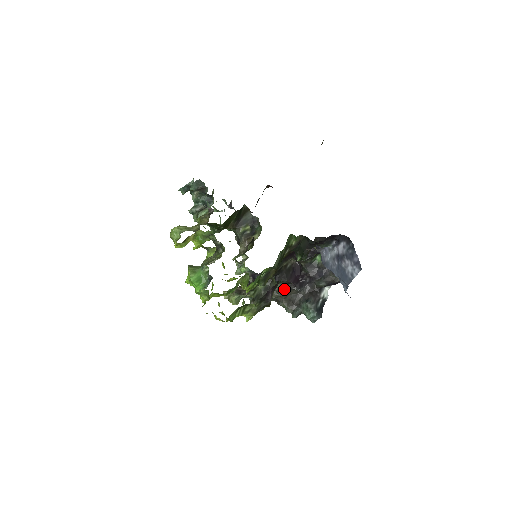
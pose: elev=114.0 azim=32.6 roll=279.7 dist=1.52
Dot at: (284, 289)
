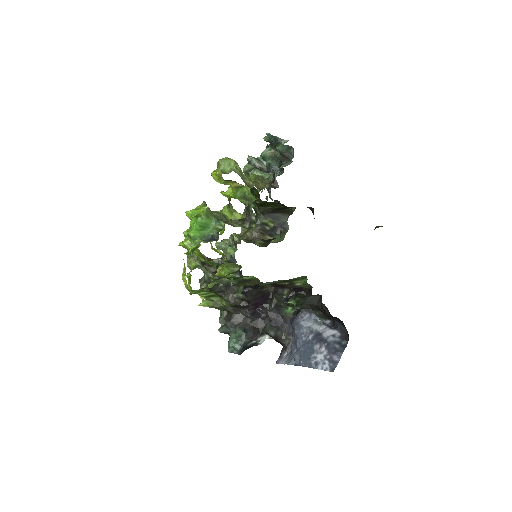
Dot at: (240, 302)
